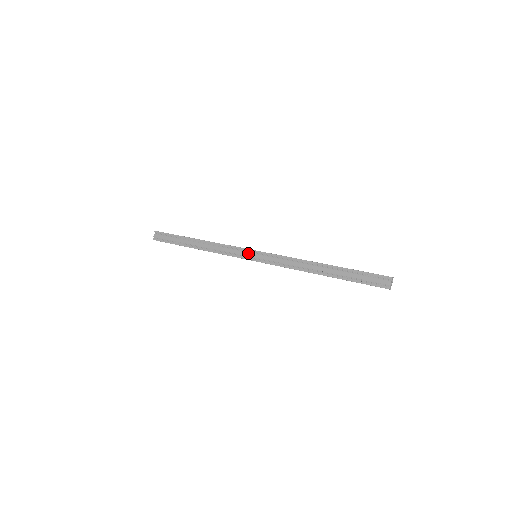
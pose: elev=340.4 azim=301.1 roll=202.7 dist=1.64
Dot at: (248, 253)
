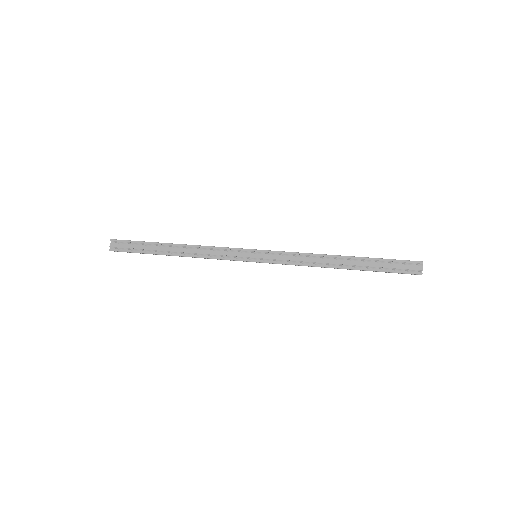
Dot at: (246, 253)
